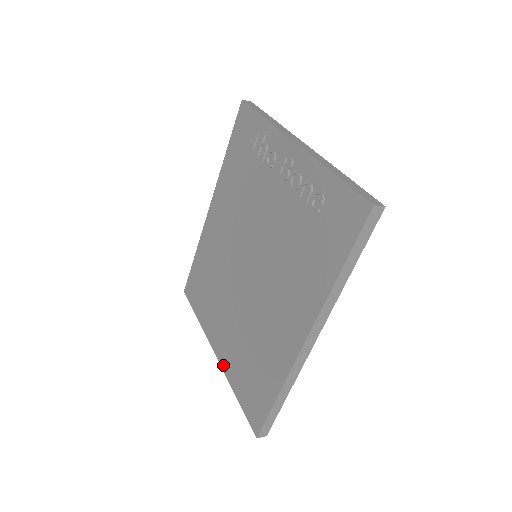
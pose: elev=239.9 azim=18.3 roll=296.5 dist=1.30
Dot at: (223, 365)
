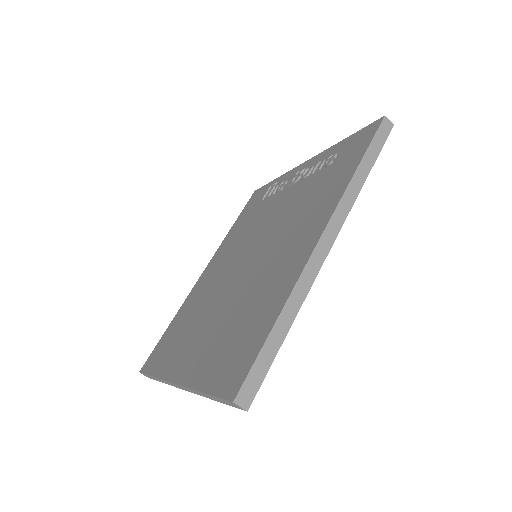
Dot at: (186, 379)
